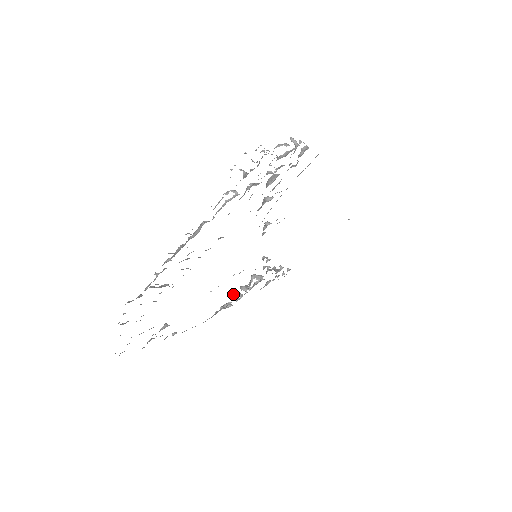
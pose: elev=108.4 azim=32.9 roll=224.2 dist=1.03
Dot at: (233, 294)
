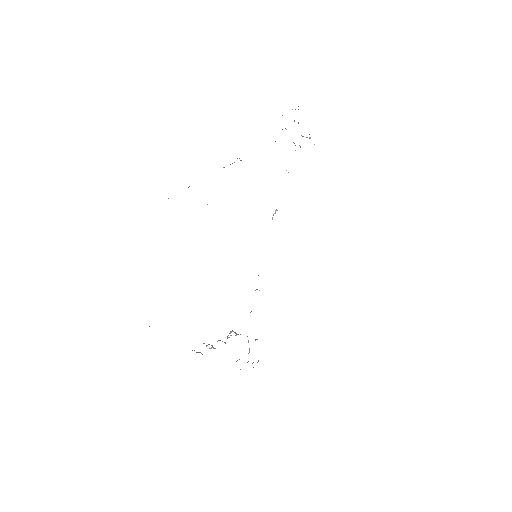
Dot at: (208, 344)
